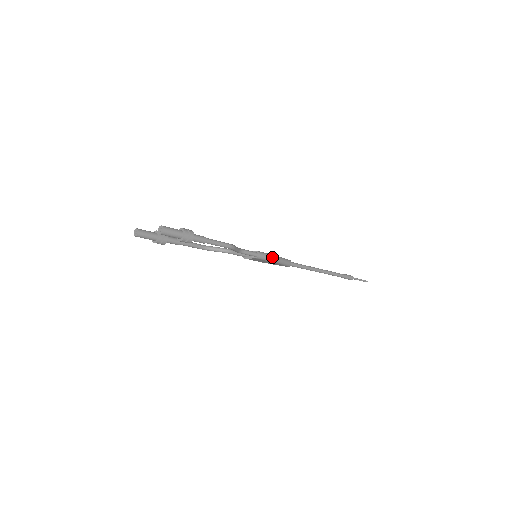
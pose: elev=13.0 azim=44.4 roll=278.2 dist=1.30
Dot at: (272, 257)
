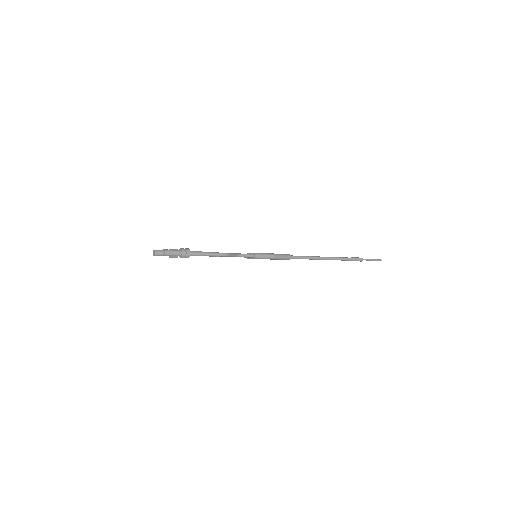
Dot at: (268, 256)
